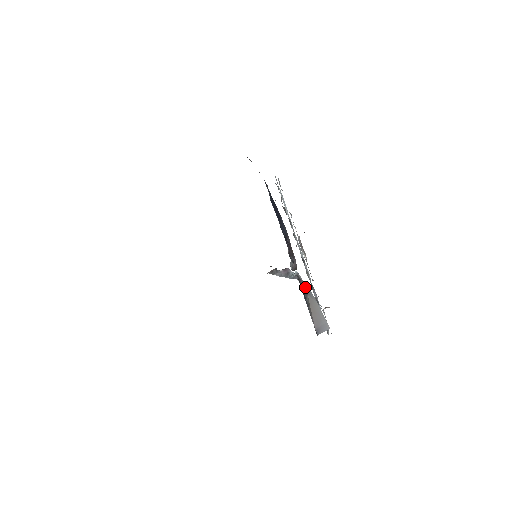
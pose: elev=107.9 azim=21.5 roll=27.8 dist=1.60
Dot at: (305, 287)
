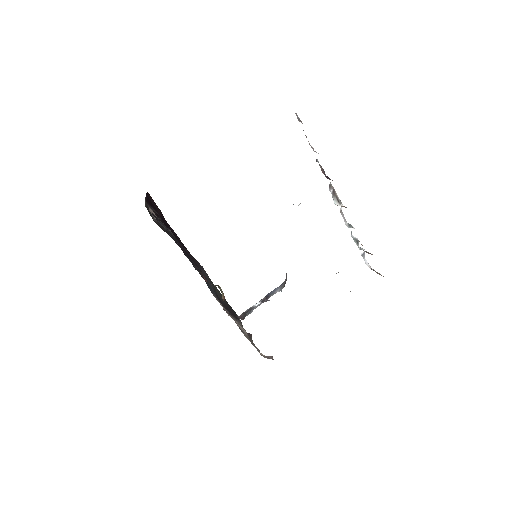
Dot at: occluded
